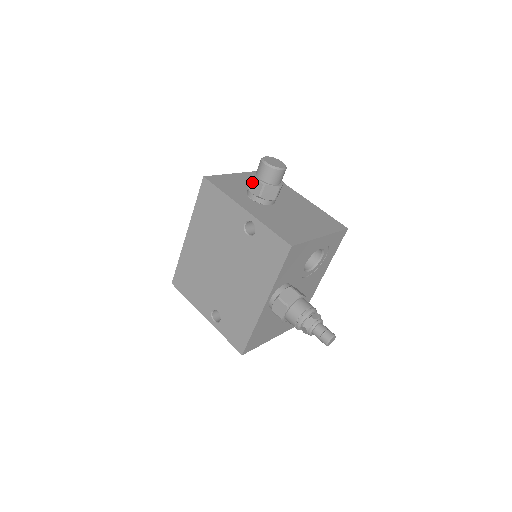
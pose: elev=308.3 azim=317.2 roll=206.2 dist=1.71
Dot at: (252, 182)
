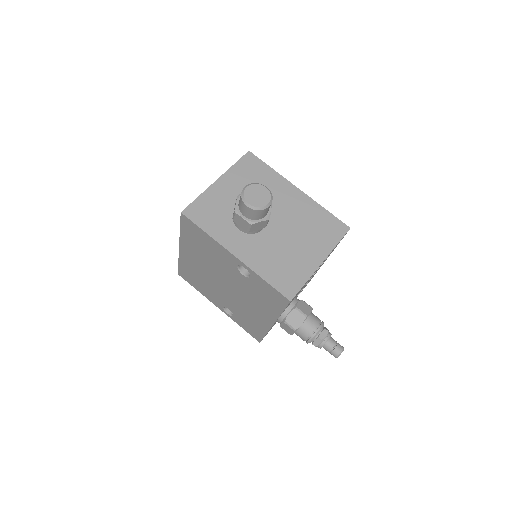
Dot at: (236, 217)
